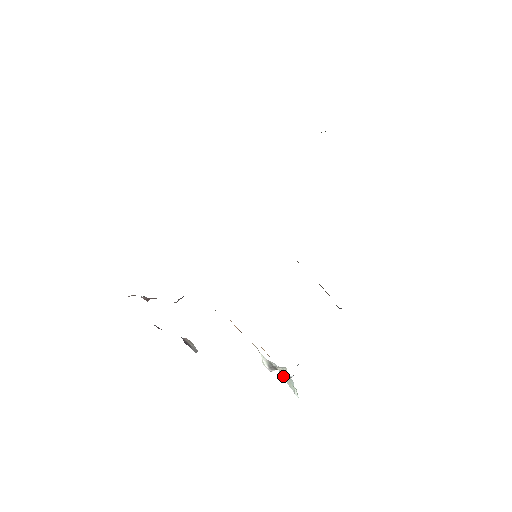
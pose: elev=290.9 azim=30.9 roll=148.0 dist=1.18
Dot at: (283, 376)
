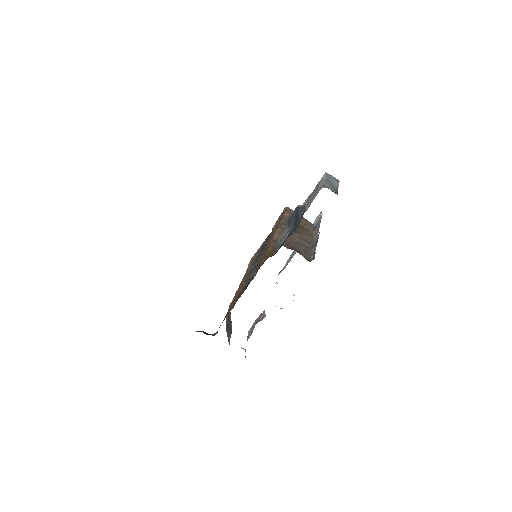
Dot at: occluded
